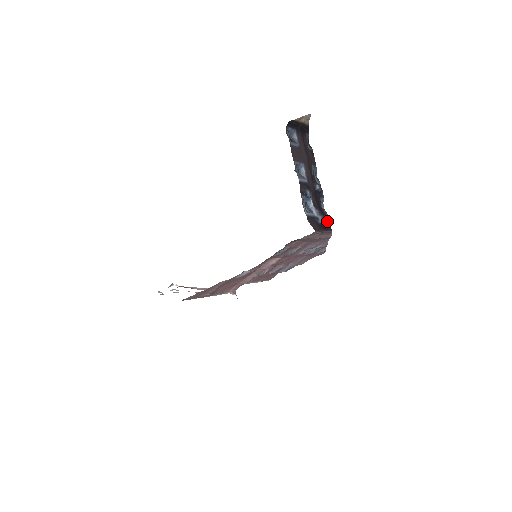
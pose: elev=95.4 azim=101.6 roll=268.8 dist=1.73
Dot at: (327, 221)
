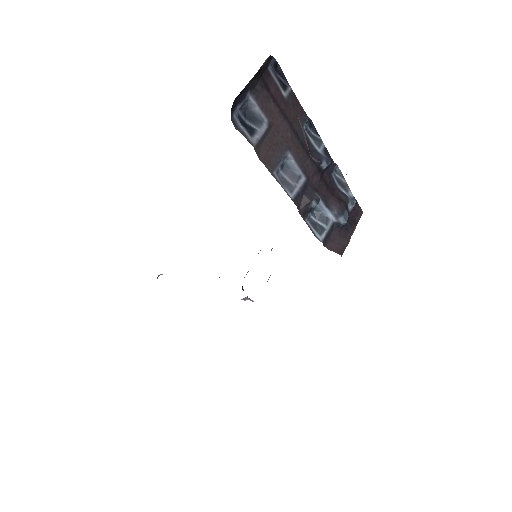
Dot at: (352, 207)
